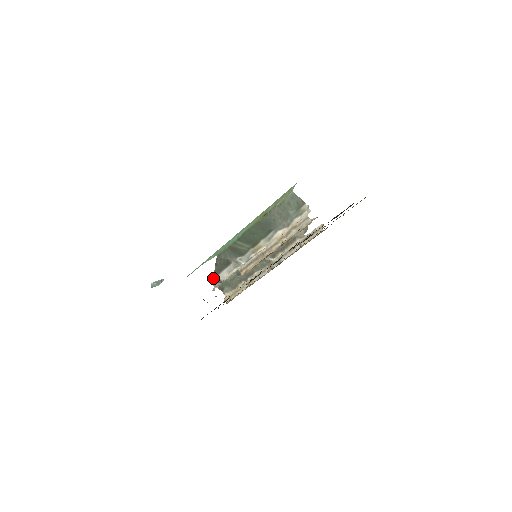
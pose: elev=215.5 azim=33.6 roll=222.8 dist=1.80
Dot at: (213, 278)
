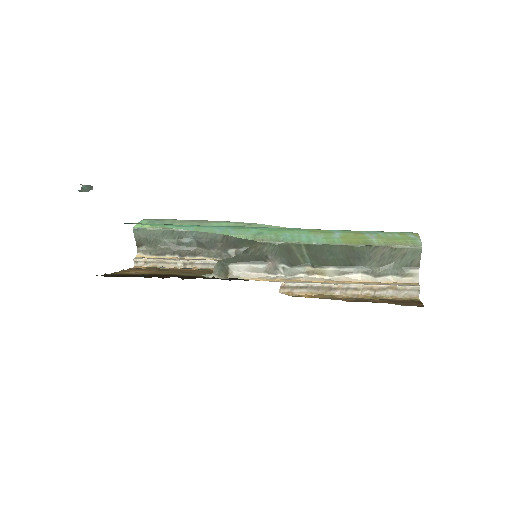
Dot at: (222, 262)
